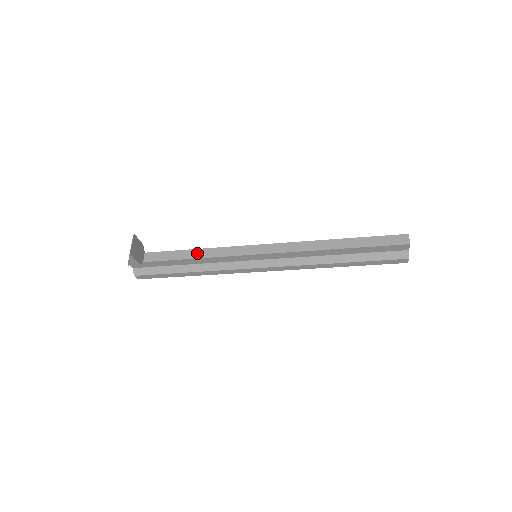
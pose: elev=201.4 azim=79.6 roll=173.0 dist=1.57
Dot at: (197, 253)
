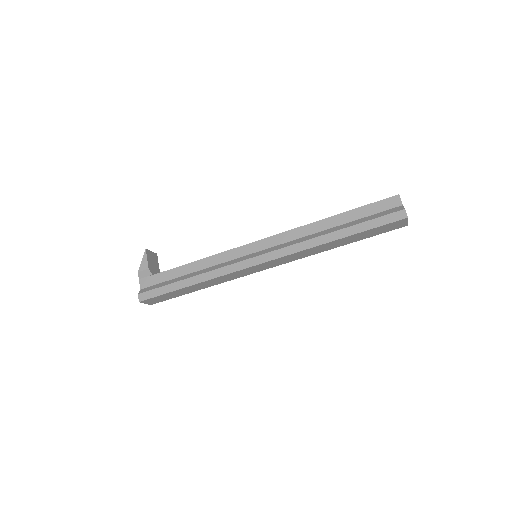
Dot at: occluded
